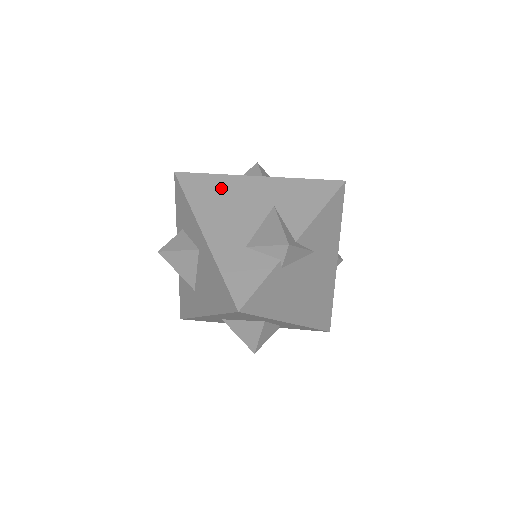
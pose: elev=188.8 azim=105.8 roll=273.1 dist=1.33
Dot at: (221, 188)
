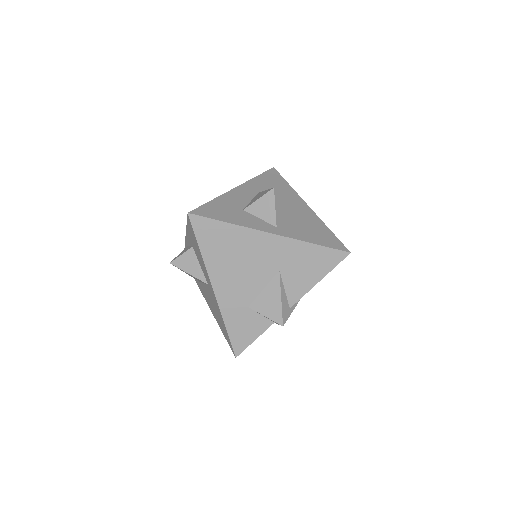
Dot at: (233, 242)
